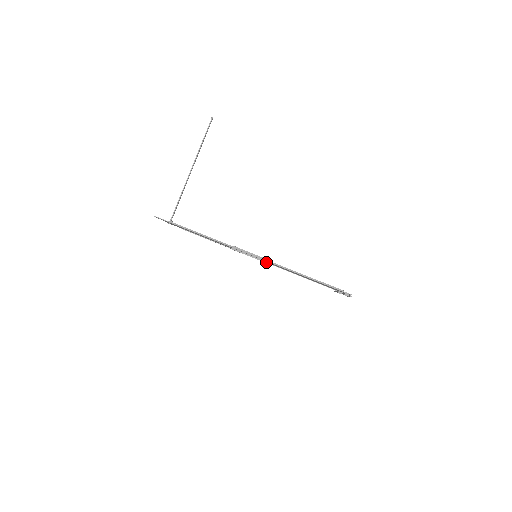
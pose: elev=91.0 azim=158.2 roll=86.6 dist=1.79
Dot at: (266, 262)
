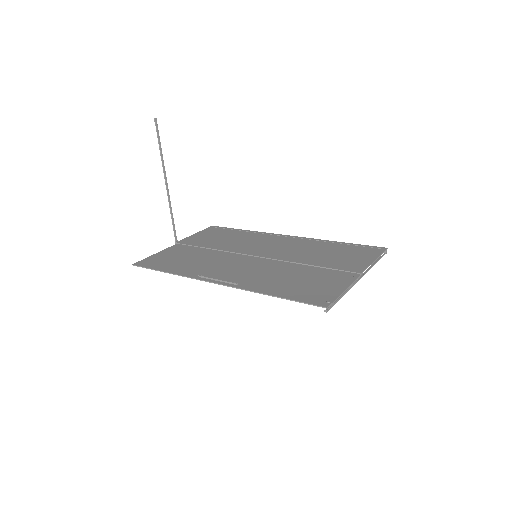
Dot at: (232, 286)
